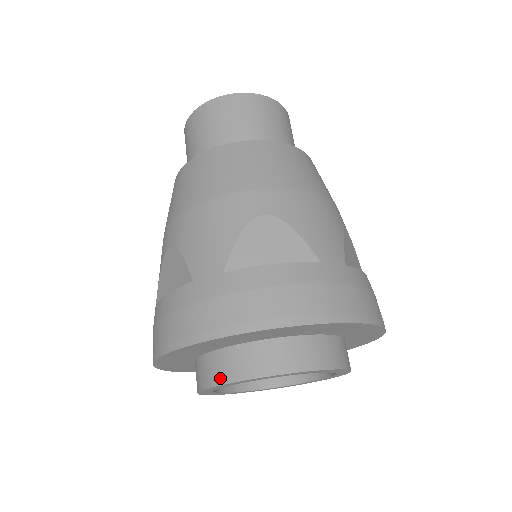
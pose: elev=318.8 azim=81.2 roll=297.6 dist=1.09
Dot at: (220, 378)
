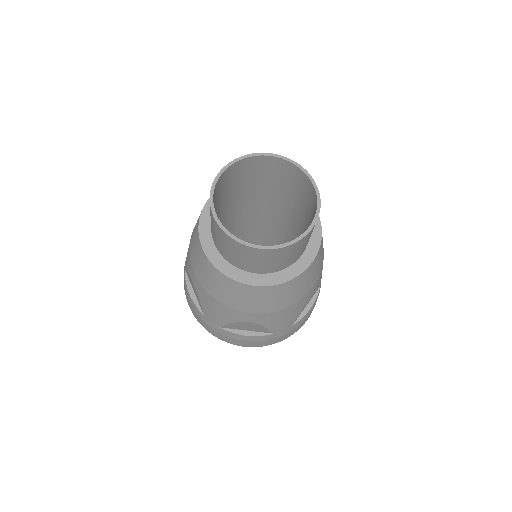
Dot at: occluded
